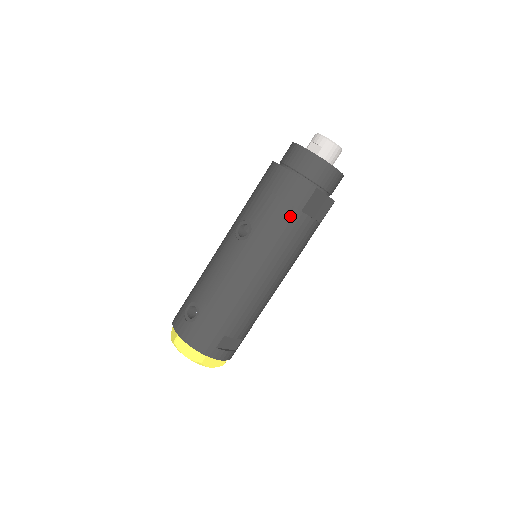
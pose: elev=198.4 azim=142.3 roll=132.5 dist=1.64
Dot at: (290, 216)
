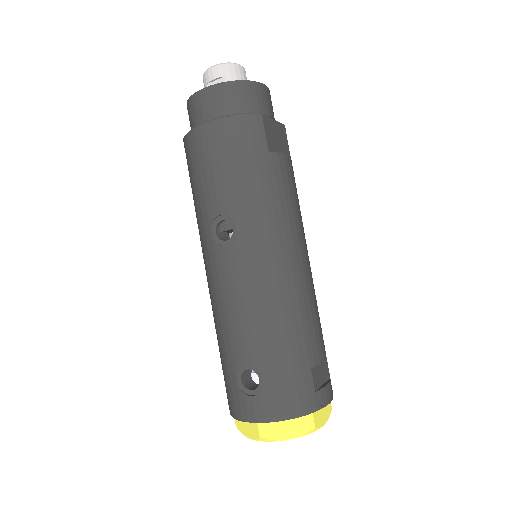
Dot at: (262, 167)
